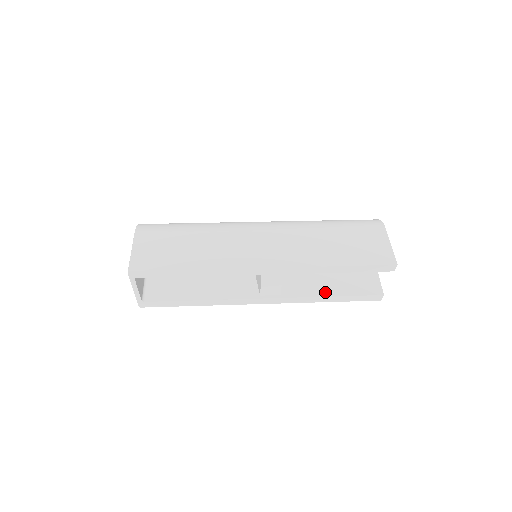
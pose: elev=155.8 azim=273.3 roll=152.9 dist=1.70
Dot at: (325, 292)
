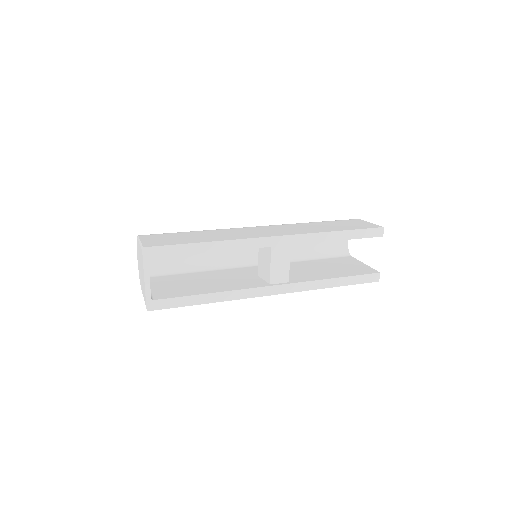
Dot at: (328, 276)
